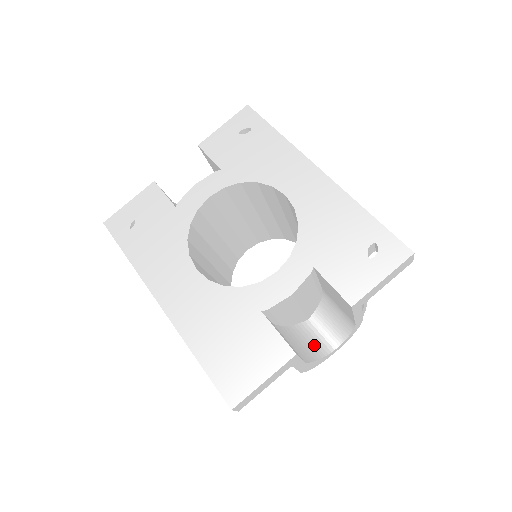
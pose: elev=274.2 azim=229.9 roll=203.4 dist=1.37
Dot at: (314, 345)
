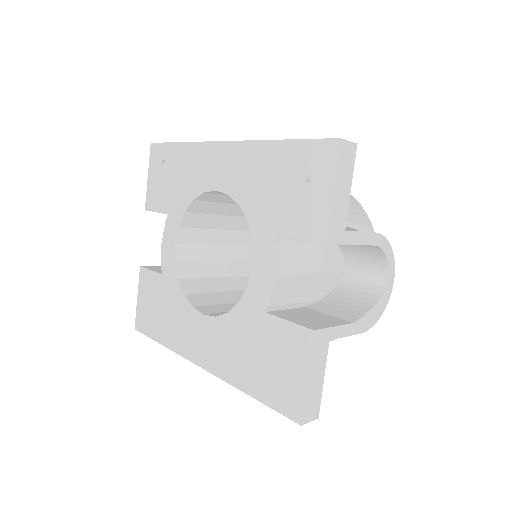
Dot at: (363, 294)
